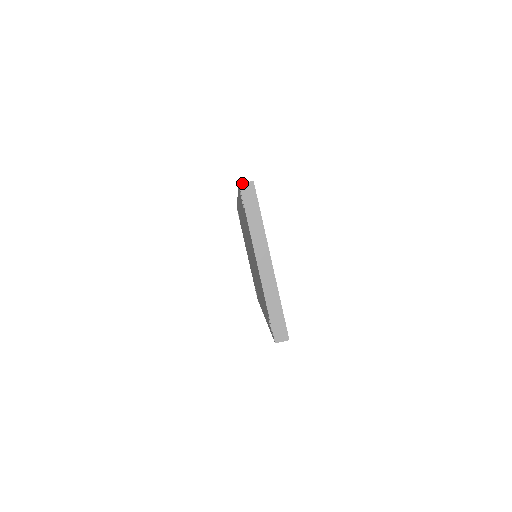
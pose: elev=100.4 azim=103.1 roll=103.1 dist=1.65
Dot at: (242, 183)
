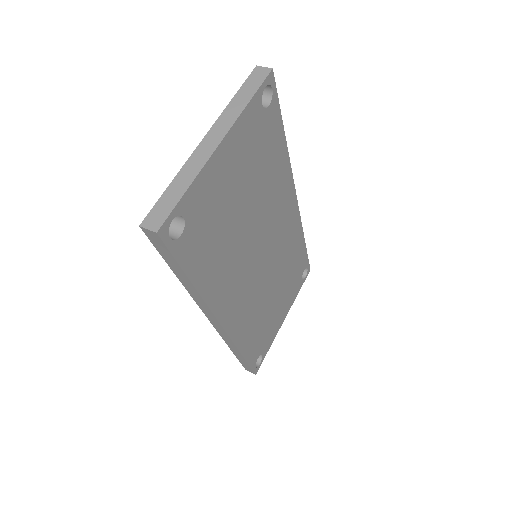
Dot at: (260, 66)
